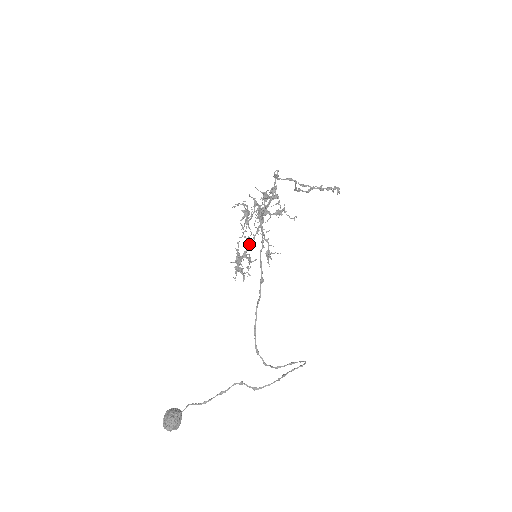
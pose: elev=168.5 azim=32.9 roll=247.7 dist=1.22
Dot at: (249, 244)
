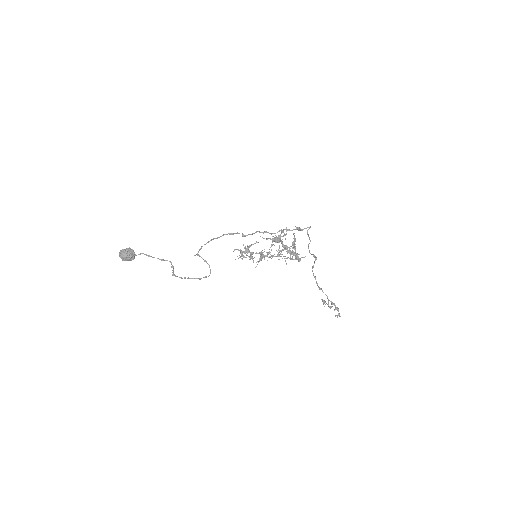
Dot at: (260, 252)
